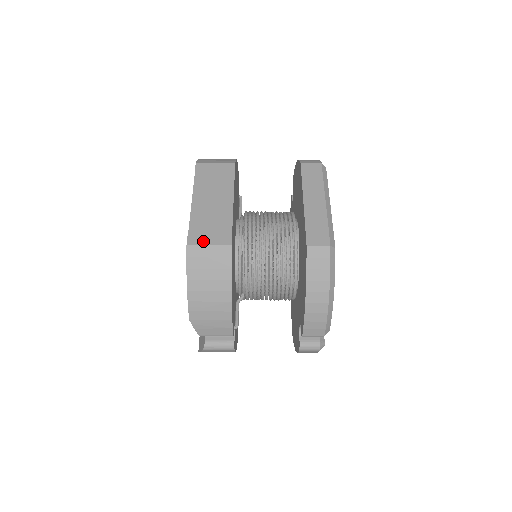
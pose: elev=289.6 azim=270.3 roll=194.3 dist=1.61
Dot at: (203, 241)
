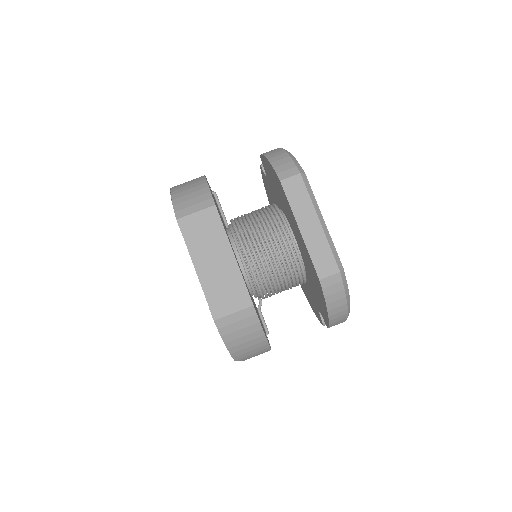
Dot at: (226, 311)
